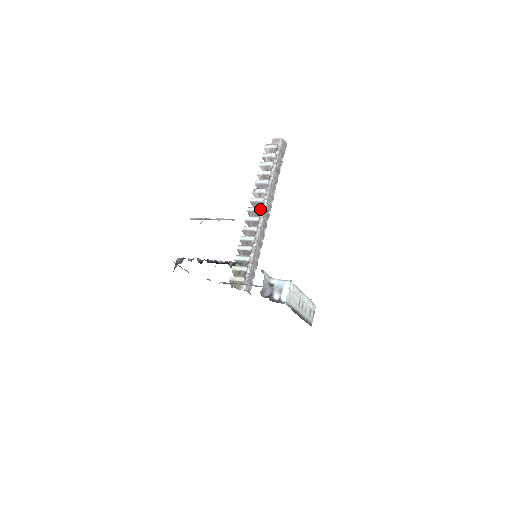
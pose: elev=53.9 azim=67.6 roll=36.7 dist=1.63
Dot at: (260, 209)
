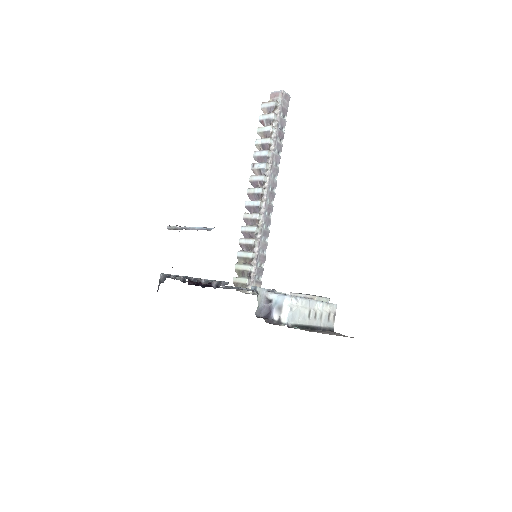
Dot at: (261, 190)
